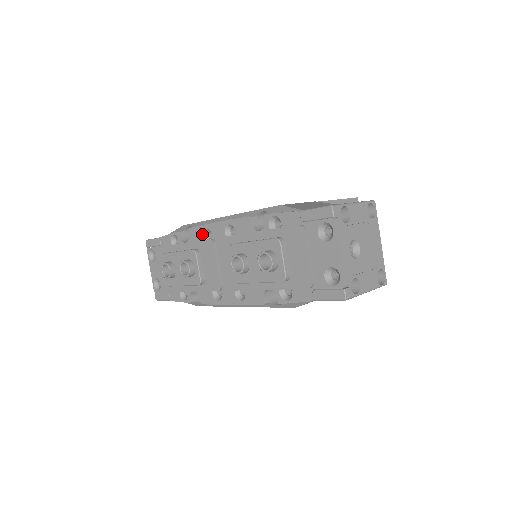
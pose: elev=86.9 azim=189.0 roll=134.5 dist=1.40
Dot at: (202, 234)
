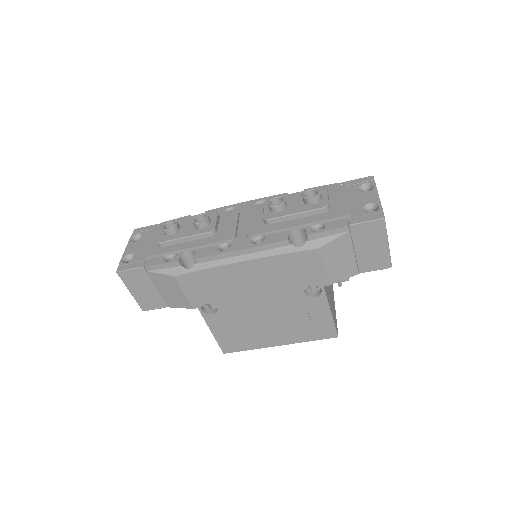
Dot at: (223, 211)
